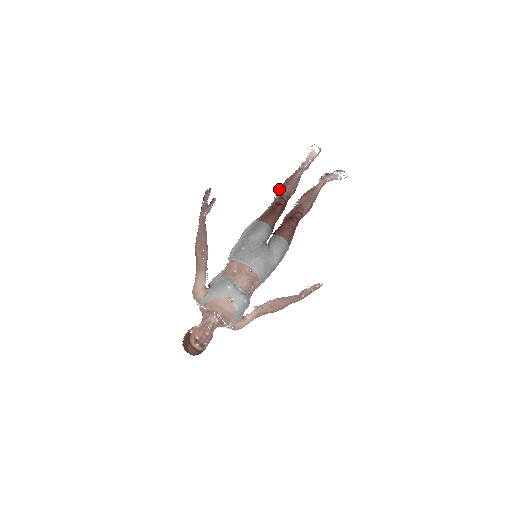
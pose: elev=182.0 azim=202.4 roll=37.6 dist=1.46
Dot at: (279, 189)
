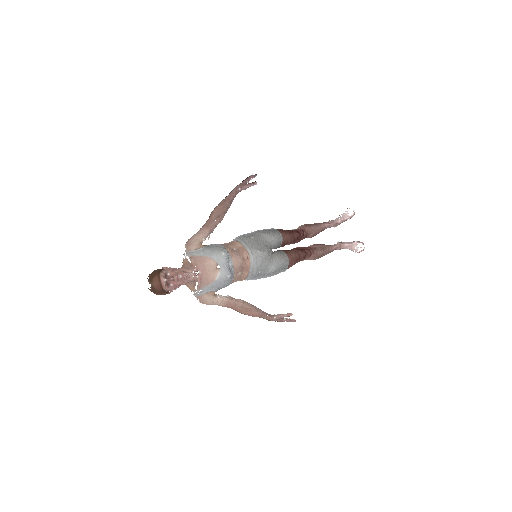
Dot at: (303, 225)
